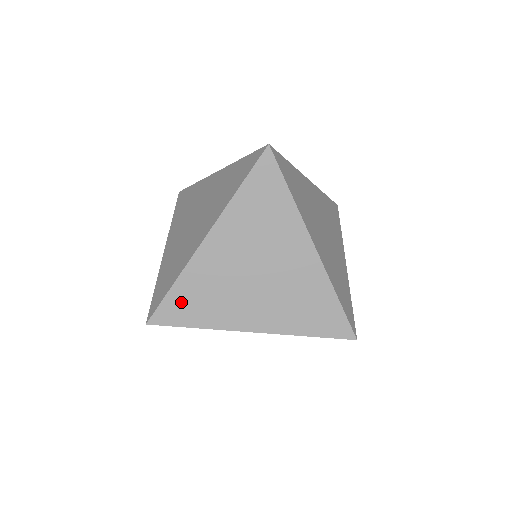
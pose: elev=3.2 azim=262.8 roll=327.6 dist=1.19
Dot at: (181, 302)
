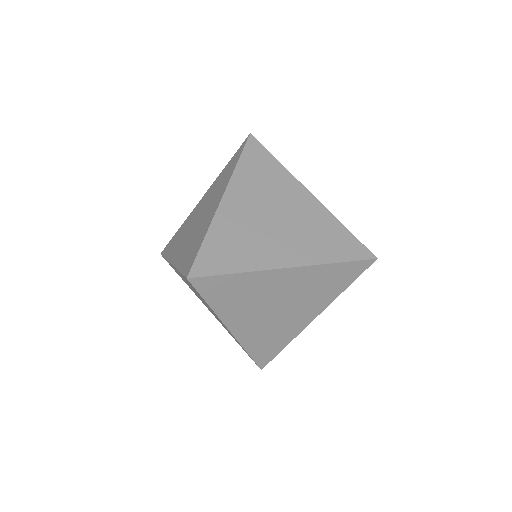
Dot at: (216, 252)
